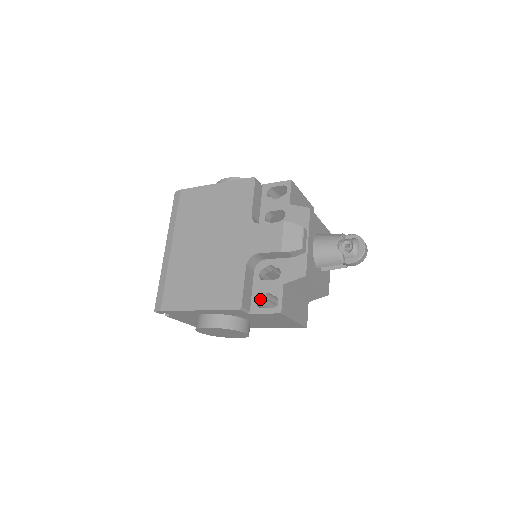
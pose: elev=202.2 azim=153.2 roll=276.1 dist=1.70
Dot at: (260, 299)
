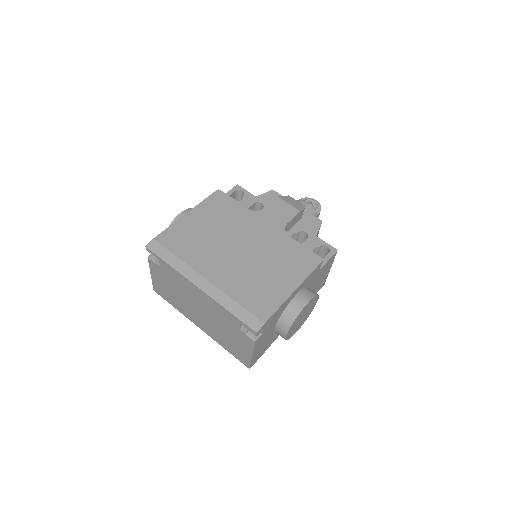
Dot at: occluded
